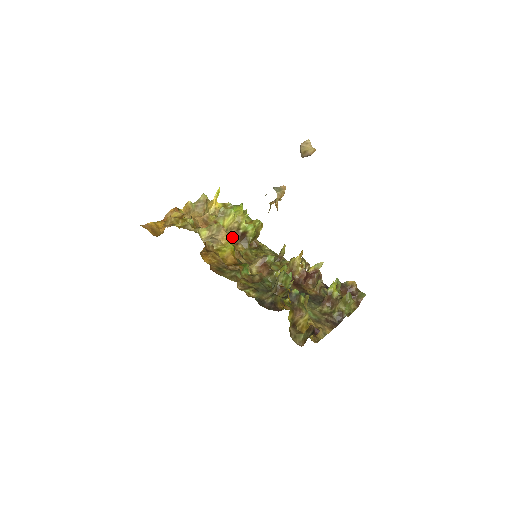
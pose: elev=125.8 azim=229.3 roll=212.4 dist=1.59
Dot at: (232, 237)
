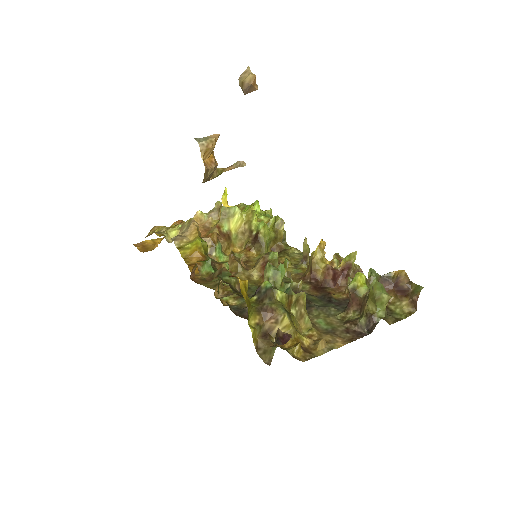
Dot at: (245, 243)
